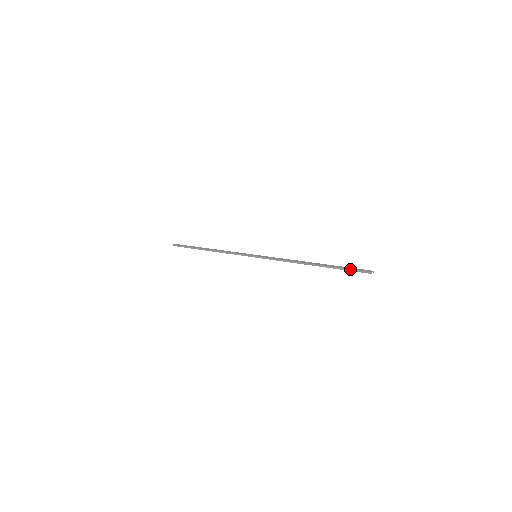
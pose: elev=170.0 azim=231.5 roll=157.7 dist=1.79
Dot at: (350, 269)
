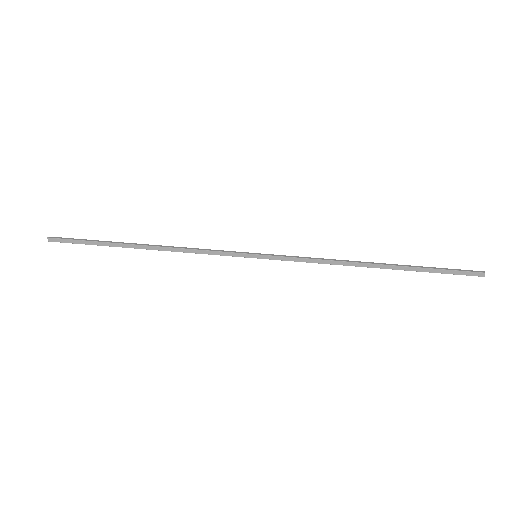
Dot at: occluded
